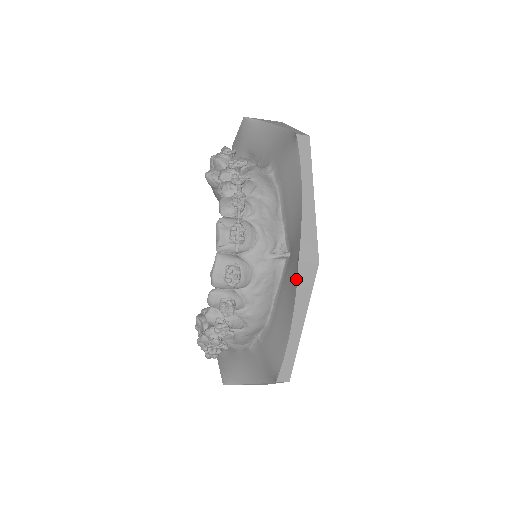
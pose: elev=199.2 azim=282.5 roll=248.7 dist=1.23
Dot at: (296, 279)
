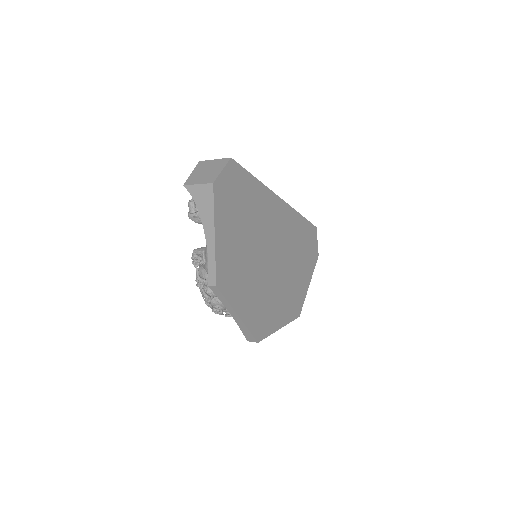
Dot at: occluded
